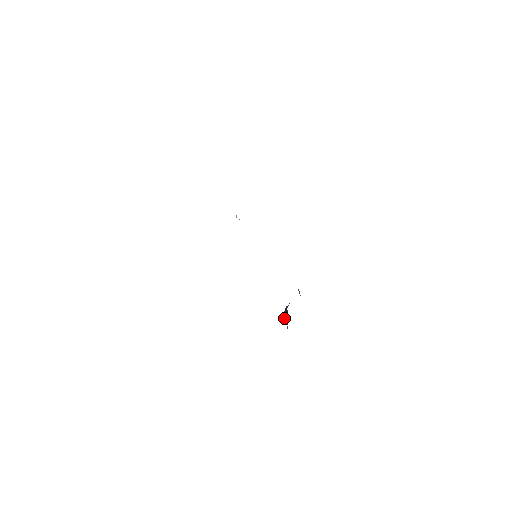
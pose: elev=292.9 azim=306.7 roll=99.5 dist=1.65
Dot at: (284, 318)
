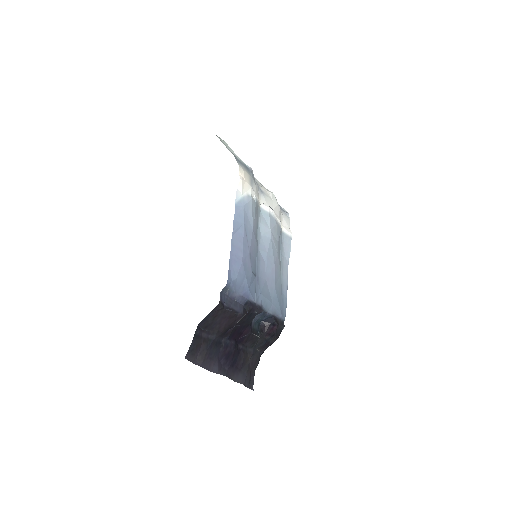
Dot at: (262, 325)
